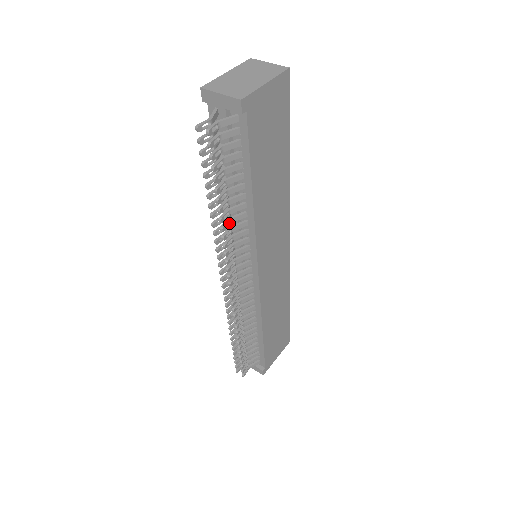
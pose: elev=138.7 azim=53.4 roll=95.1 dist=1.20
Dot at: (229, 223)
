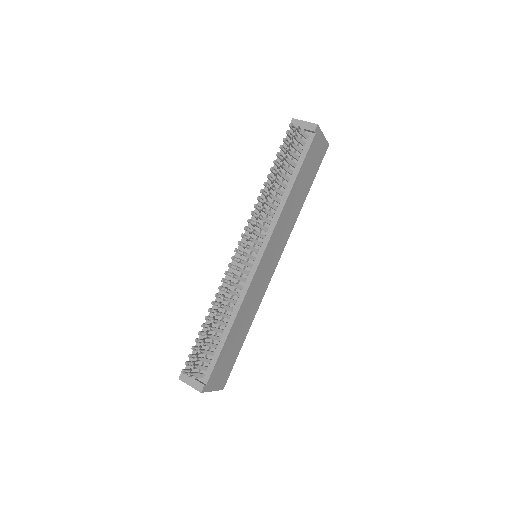
Dot at: (270, 196)
